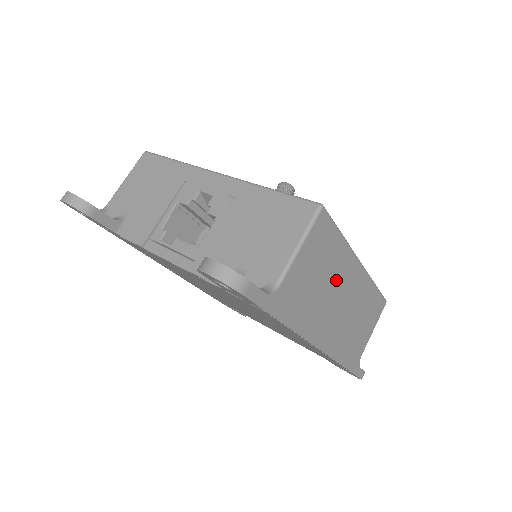
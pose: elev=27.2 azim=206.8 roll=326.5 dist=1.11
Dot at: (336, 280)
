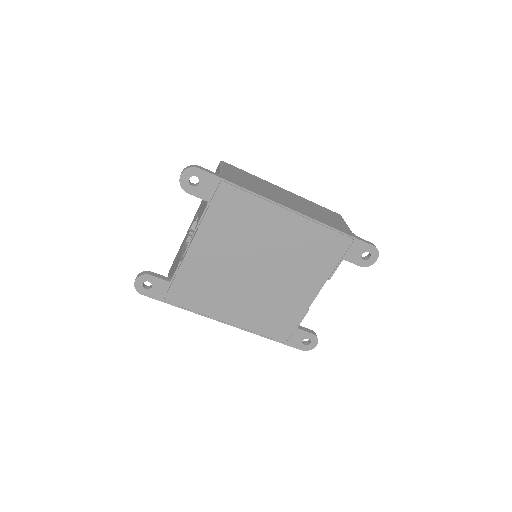
Dot at: (267, 187)
